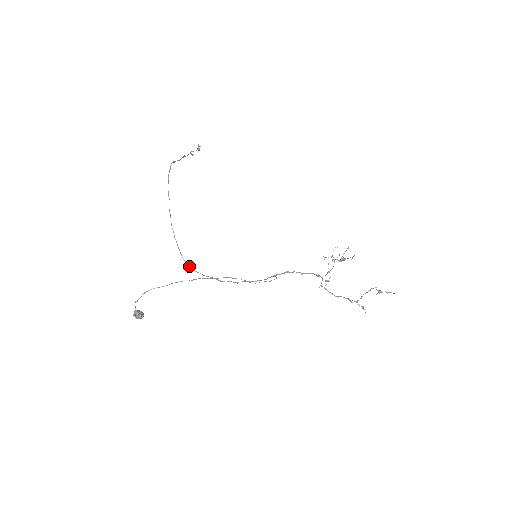
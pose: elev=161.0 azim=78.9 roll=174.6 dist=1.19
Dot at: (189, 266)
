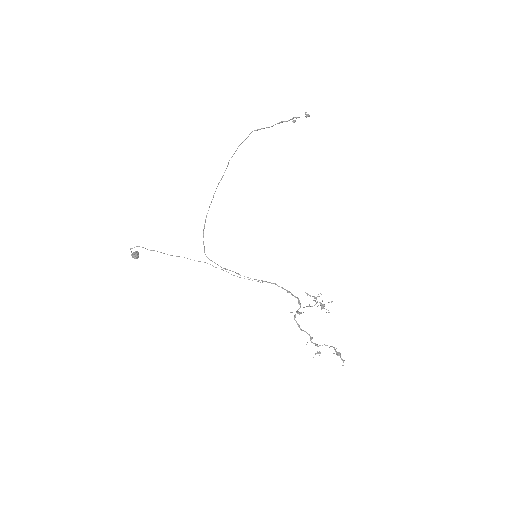
Dot at: (203, 234)
